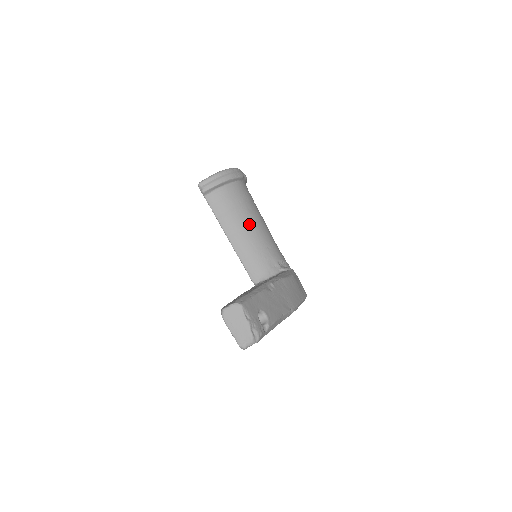
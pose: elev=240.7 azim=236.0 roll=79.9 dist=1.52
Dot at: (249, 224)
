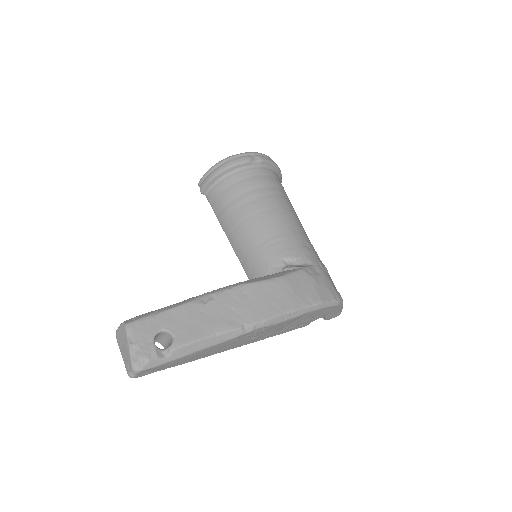
Dot at: (247, 218)
